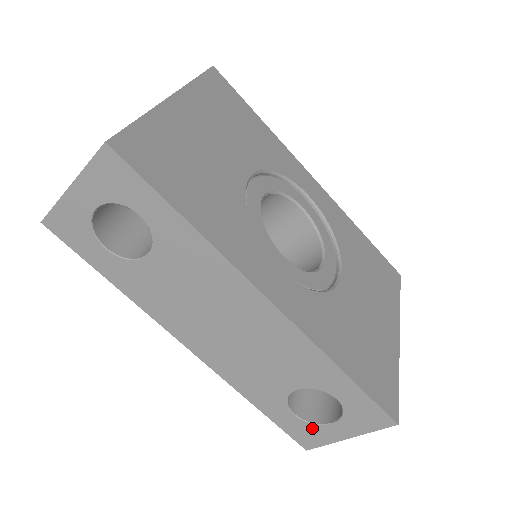
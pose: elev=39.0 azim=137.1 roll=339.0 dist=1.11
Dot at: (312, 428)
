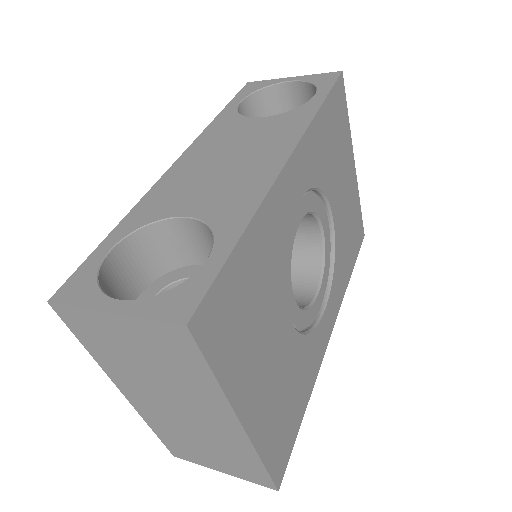
Dot at: occluded
